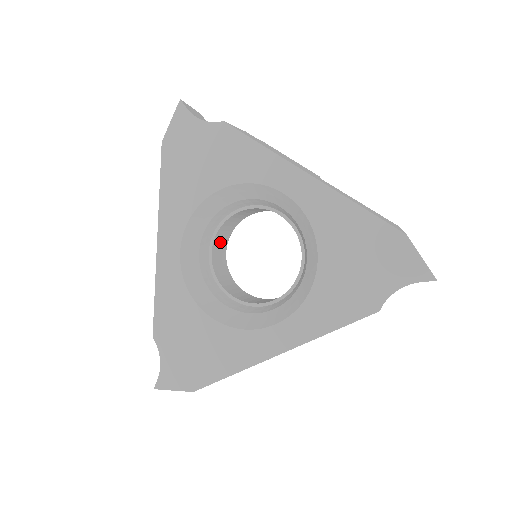
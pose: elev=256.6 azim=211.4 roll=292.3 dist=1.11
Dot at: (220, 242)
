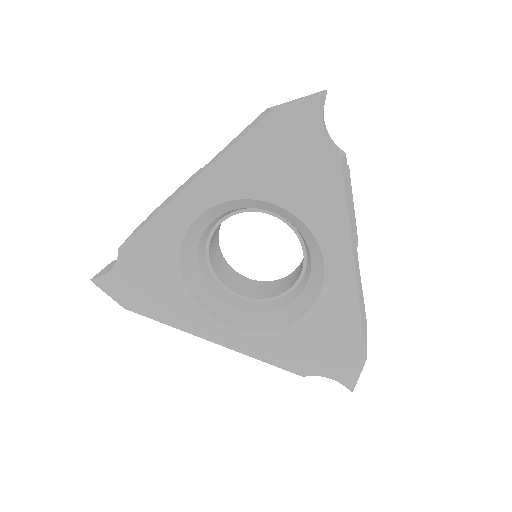
Dot at: occluded
